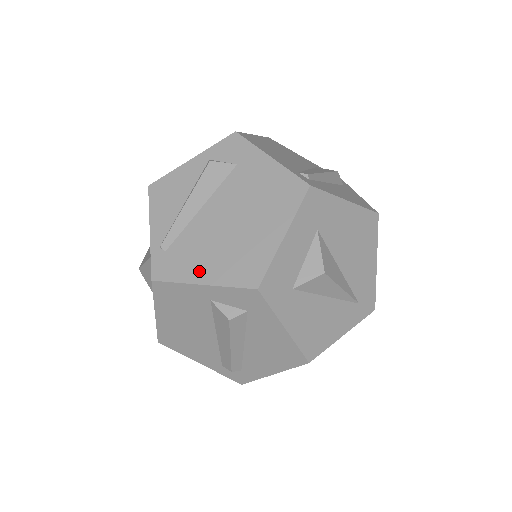
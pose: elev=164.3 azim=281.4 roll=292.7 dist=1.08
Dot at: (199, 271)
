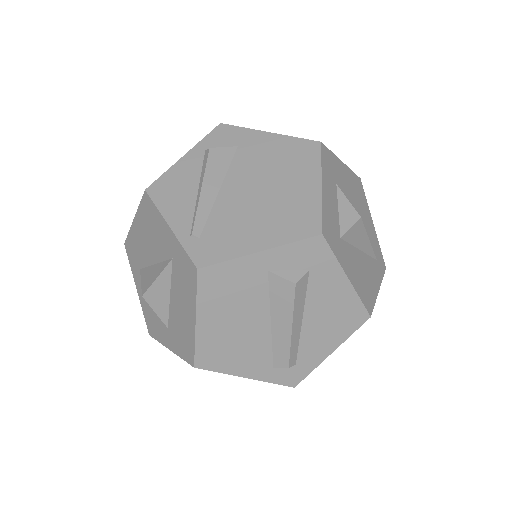
Dot at: (249, 241)
